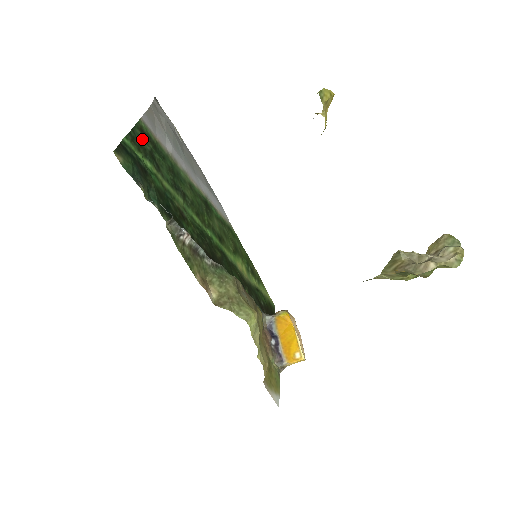
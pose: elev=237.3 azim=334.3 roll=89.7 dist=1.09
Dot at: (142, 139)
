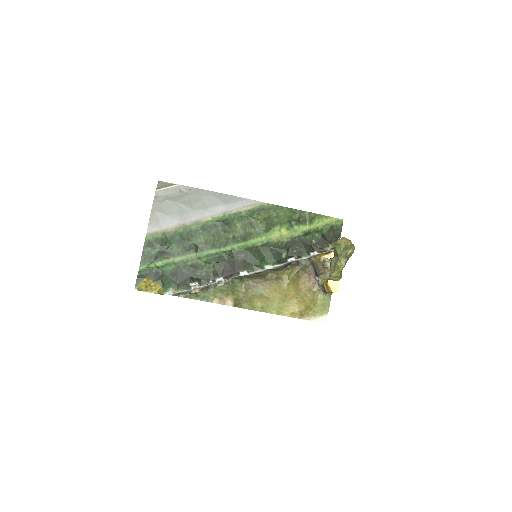
Dot at: (151, 250)
